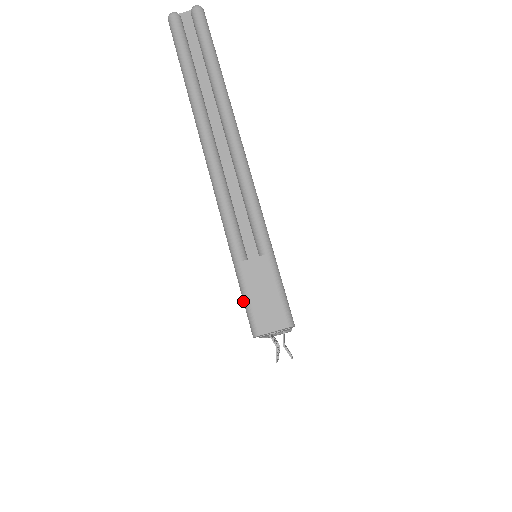
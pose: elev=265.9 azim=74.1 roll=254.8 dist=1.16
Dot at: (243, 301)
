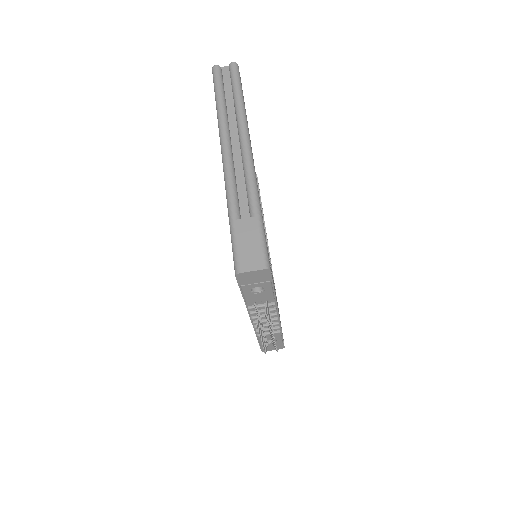
Dot at: (232, 249)
